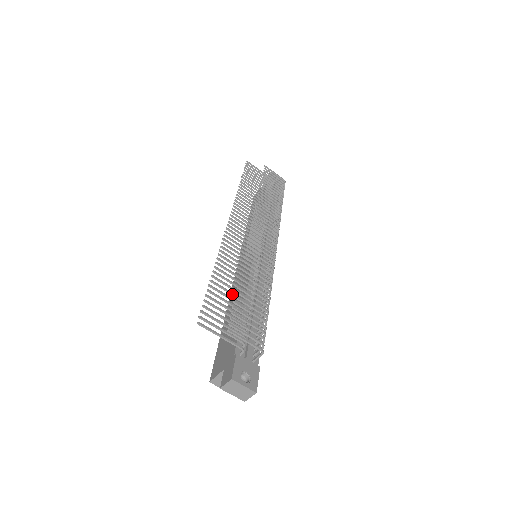
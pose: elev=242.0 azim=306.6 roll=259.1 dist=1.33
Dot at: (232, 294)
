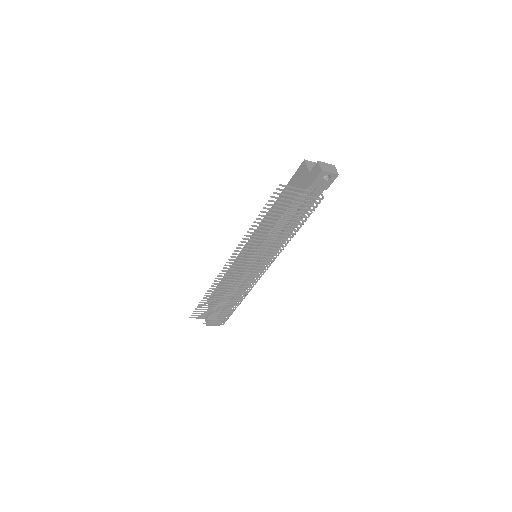
Dot at: occluded
